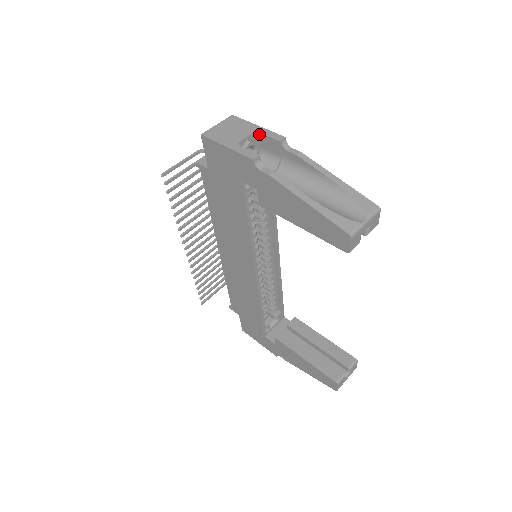
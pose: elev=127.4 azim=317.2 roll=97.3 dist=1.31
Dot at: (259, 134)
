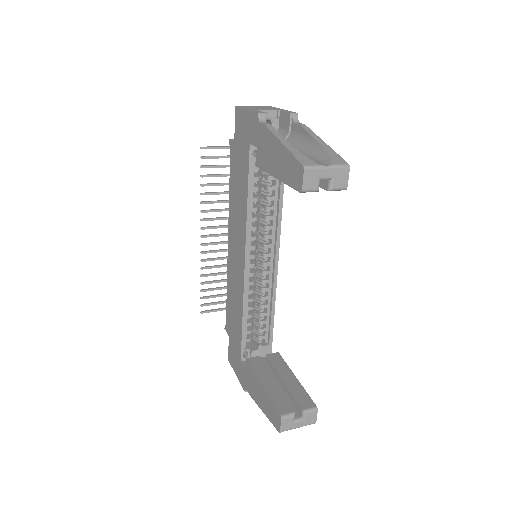
Dot at: (280, 112)
